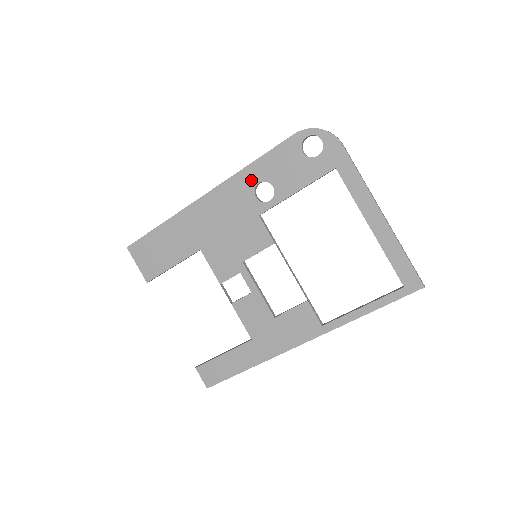
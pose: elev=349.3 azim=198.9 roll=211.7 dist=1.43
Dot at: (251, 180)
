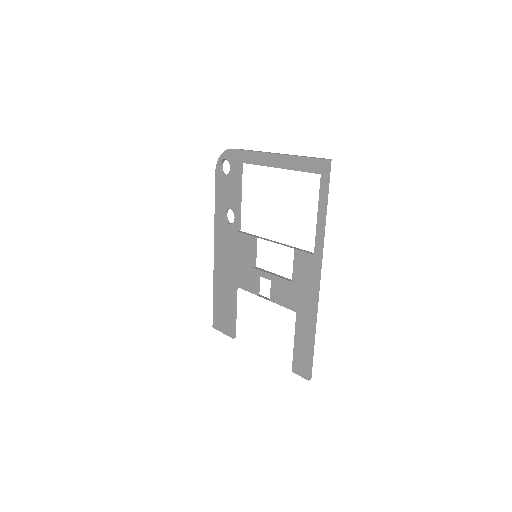
Dot at: (221, 218)
